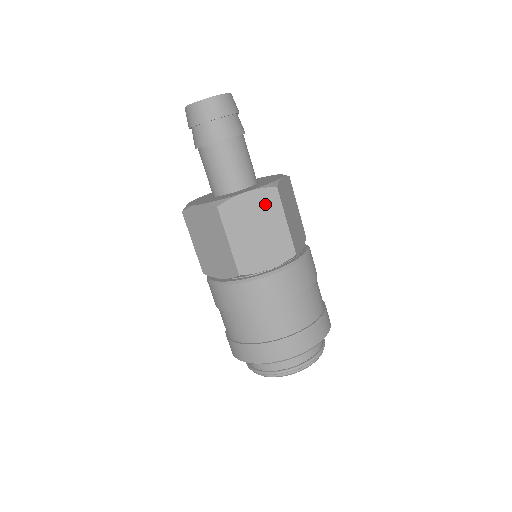
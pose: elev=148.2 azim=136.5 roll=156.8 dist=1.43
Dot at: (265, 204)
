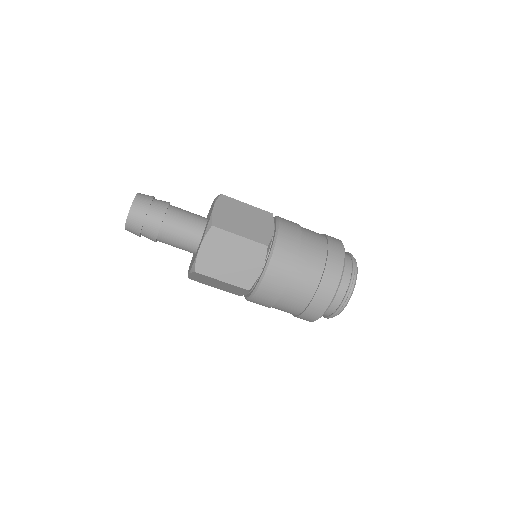
Dot at: (217, 241)
